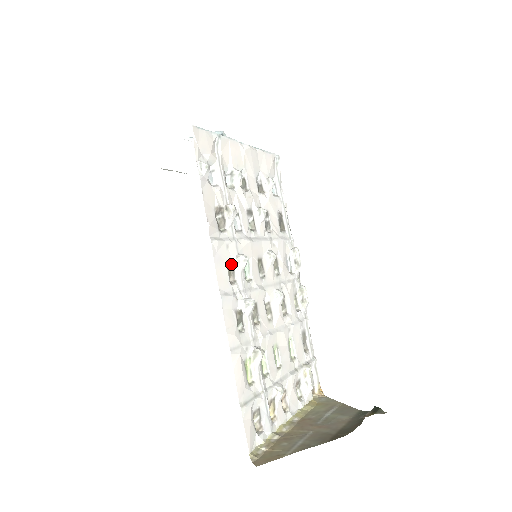
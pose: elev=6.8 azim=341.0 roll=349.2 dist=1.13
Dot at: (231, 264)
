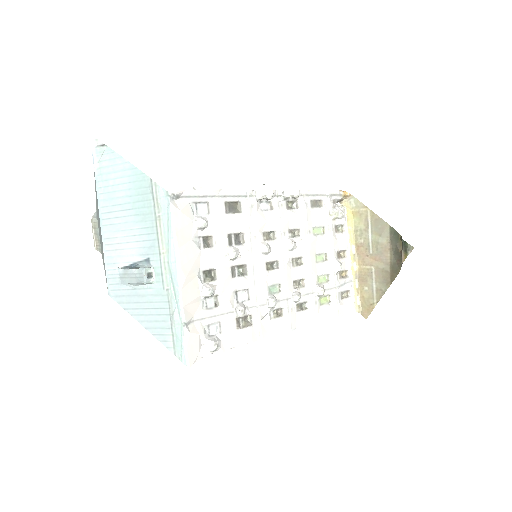
Dot at: (271, 311)
